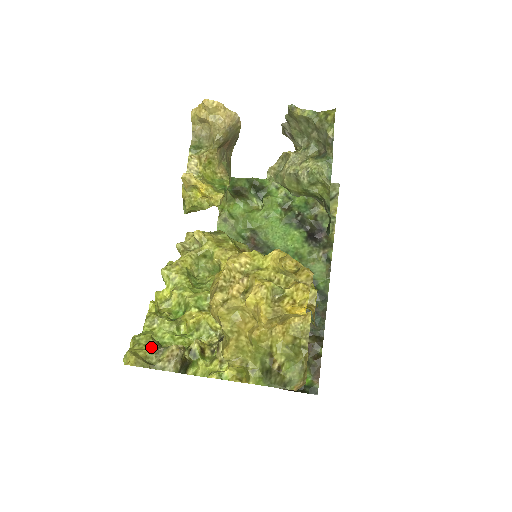
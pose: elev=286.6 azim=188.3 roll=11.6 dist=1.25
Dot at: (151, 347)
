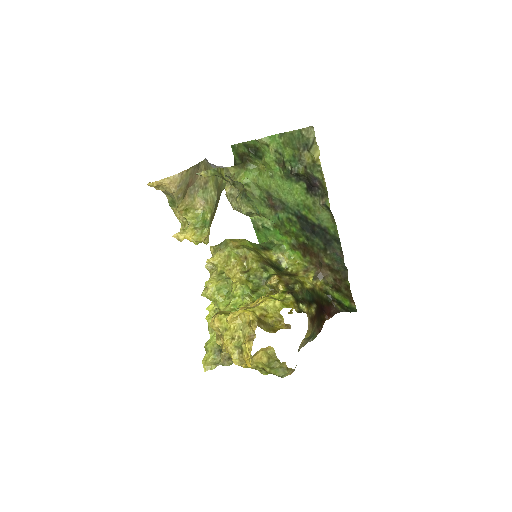
Dot at: (214, 353)
